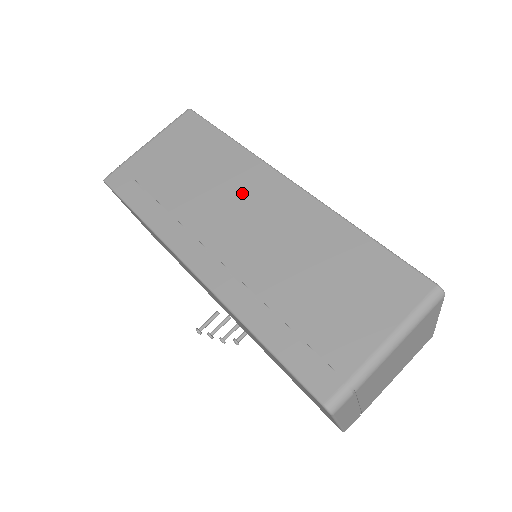
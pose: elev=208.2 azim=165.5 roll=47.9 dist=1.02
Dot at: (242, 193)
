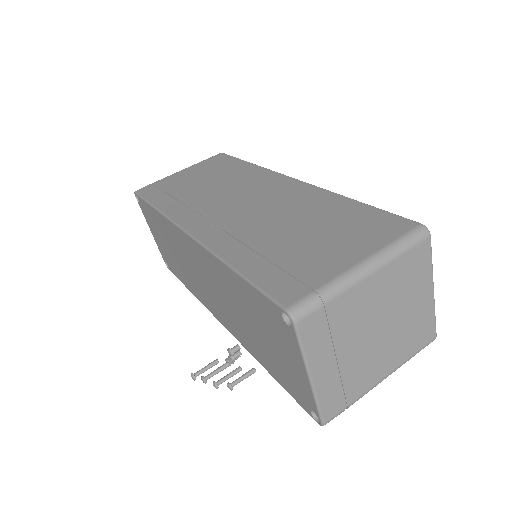
Dot at: (249, 188)
